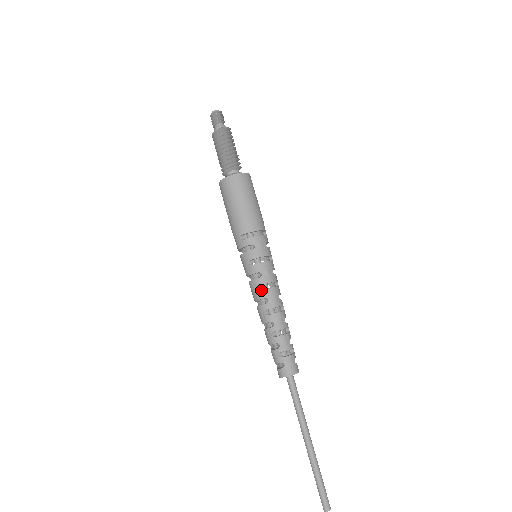
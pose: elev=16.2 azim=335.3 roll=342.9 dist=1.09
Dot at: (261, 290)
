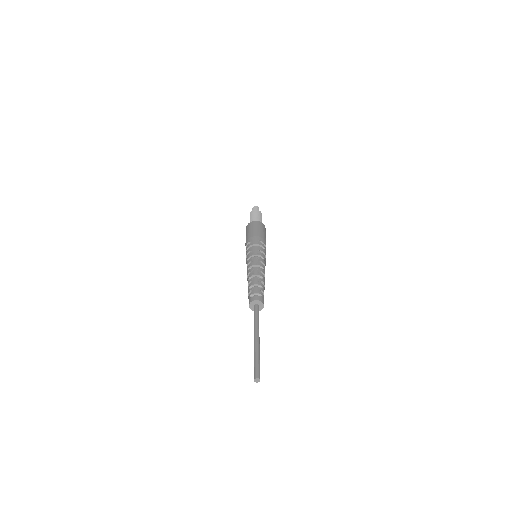
Dot at: (261, 264)
